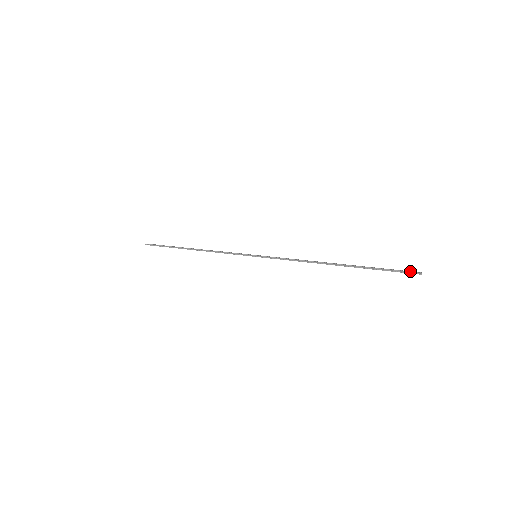
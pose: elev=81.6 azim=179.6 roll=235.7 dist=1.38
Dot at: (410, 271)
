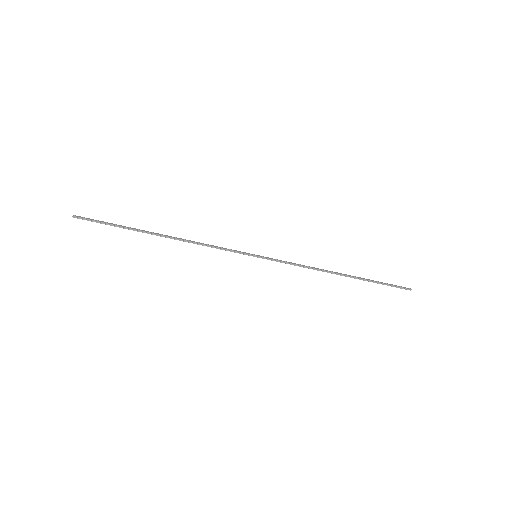
Dot at: (403, 287)
